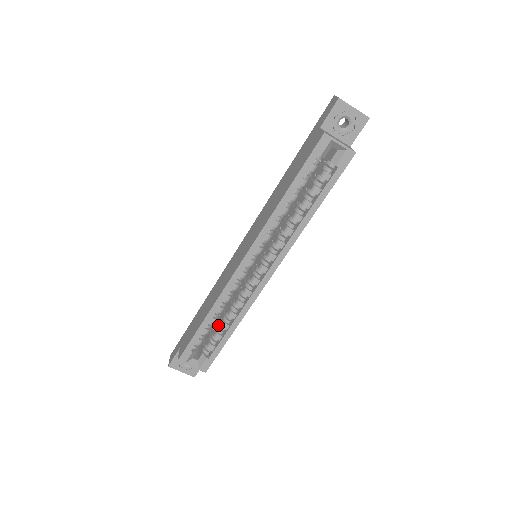
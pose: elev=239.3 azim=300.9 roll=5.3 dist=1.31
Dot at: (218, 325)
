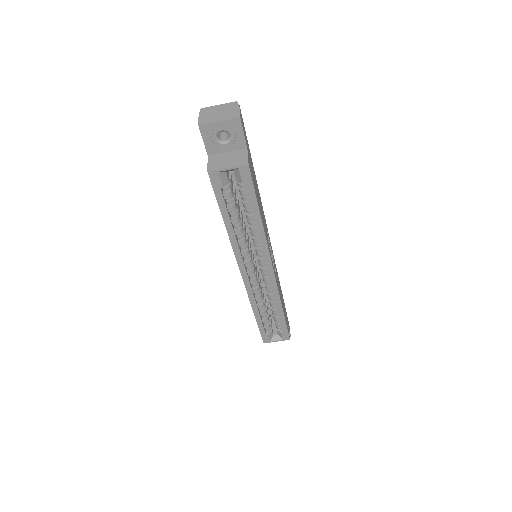
Dot at: occluded
